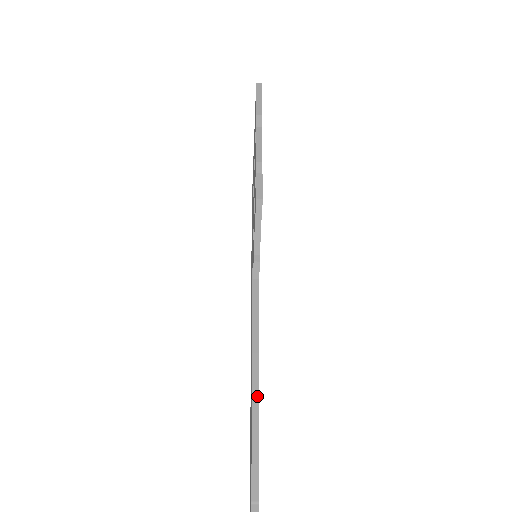
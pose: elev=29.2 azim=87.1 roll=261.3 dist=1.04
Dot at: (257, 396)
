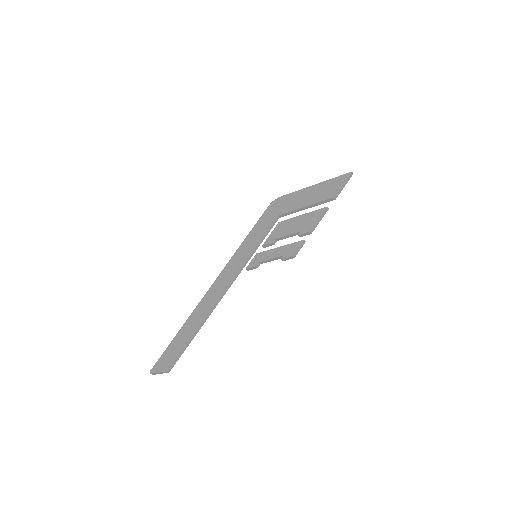
Dot at: occluded
